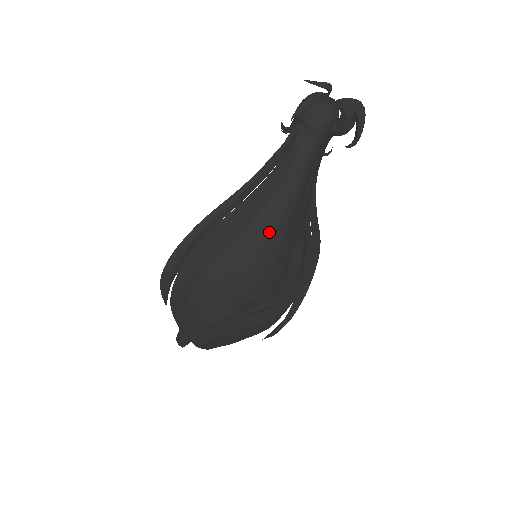
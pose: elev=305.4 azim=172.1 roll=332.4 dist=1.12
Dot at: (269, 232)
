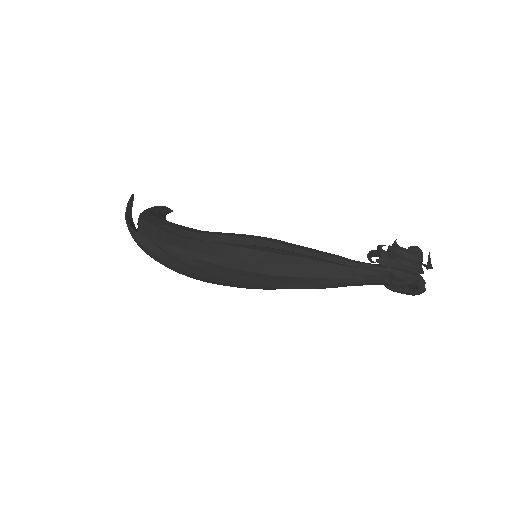
Dot at: (288, 286)
